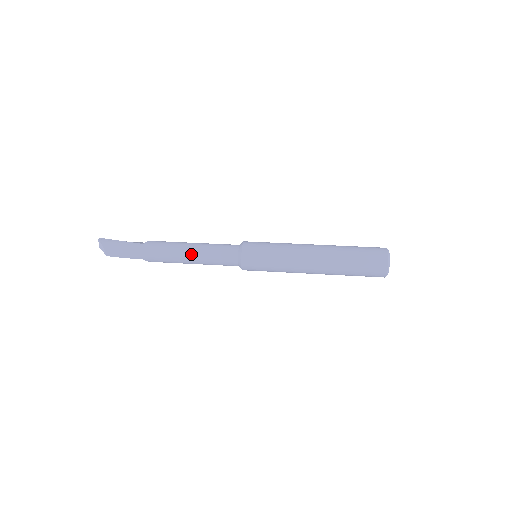
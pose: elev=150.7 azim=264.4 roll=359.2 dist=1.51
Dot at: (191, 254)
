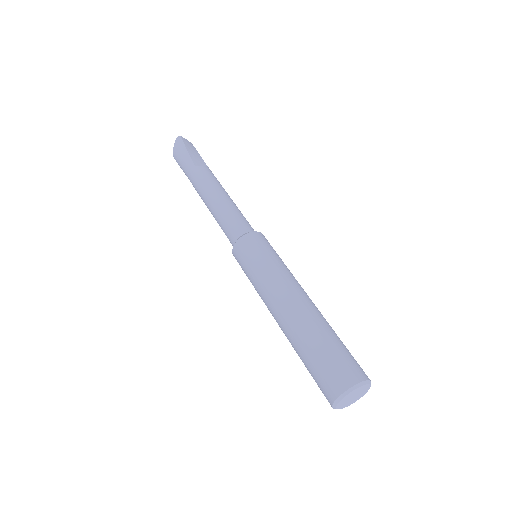
Dot at: (211, 206)
